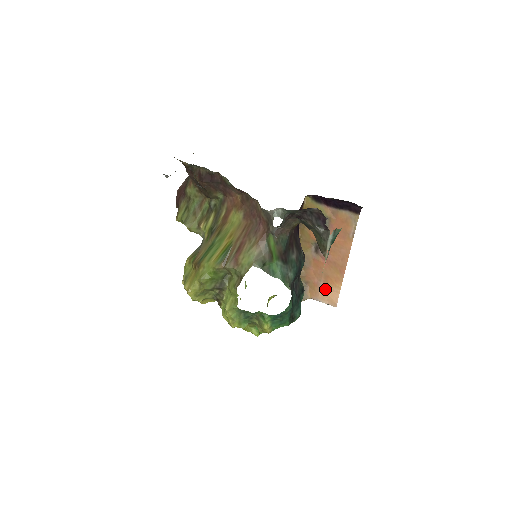
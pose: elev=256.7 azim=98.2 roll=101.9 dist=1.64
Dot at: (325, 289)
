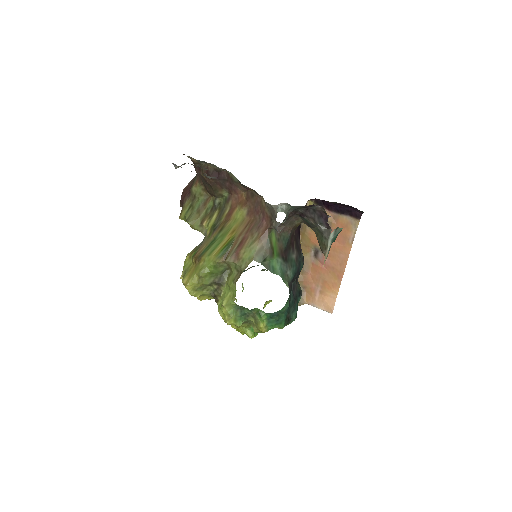
Dot at: (322, 295)
